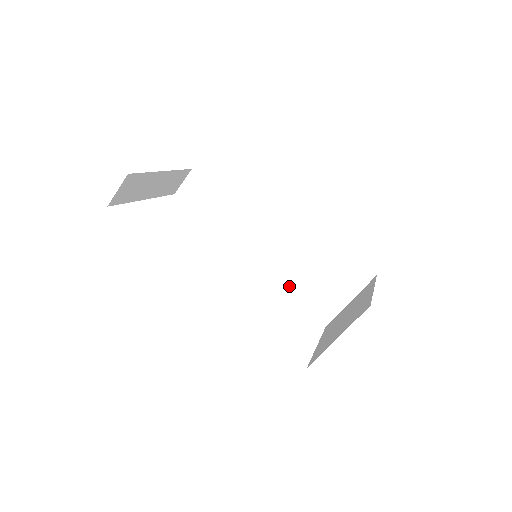
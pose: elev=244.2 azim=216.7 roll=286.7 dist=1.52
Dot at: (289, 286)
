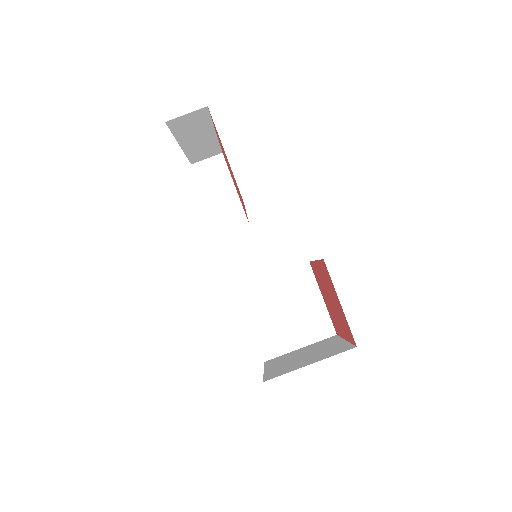
Dot at: (252, 306)
